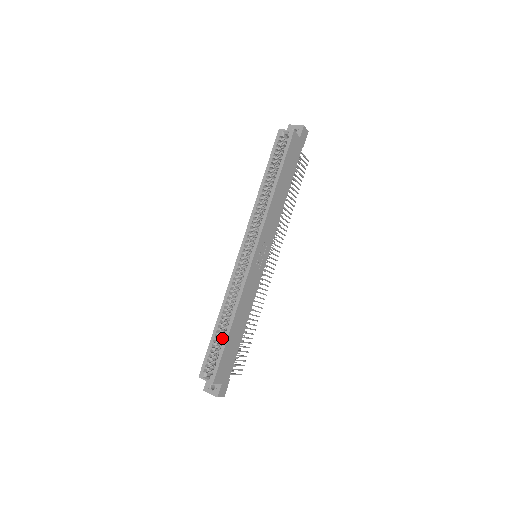
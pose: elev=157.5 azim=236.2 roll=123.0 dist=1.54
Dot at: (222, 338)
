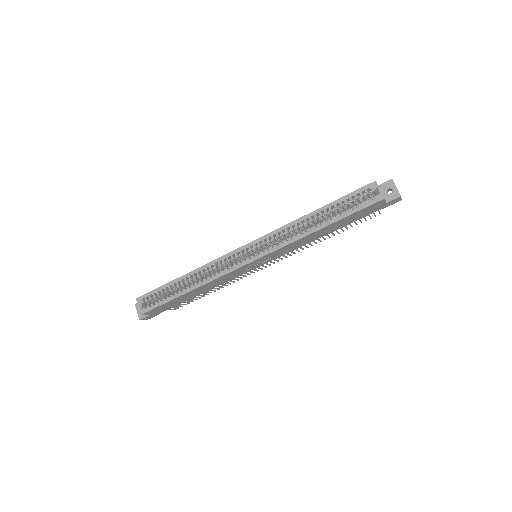
Dot at: (175, 290)
